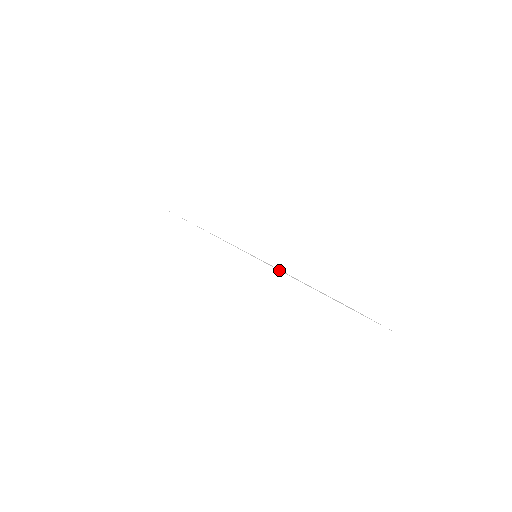
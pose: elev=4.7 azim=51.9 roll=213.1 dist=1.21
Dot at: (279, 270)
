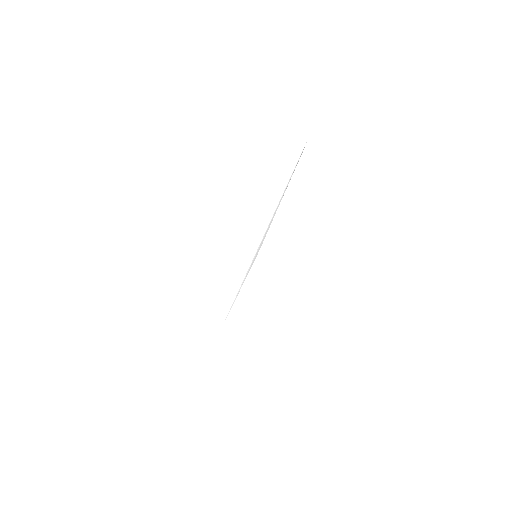
Dot at: (264, 236)
